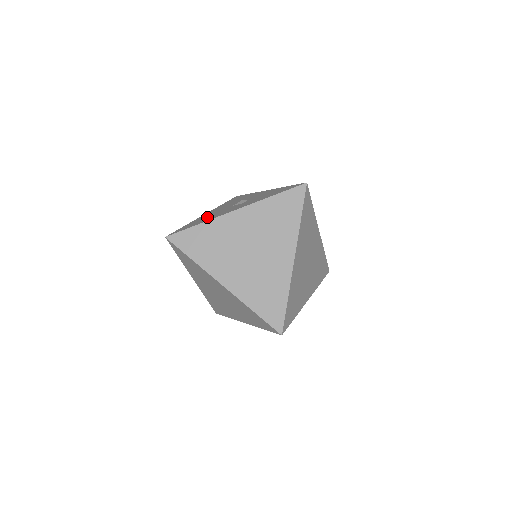
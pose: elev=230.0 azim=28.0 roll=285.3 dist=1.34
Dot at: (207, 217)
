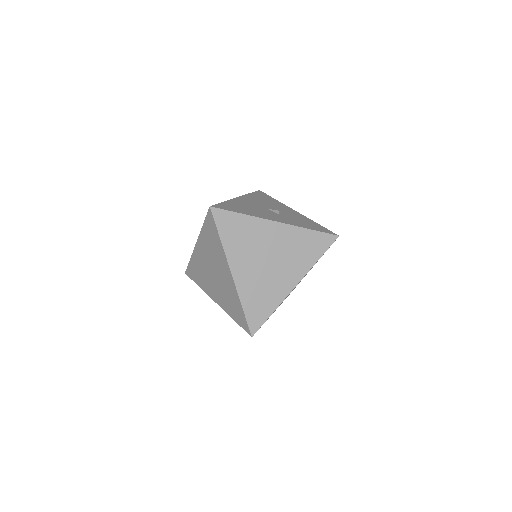
Dot at: (246, 207)
